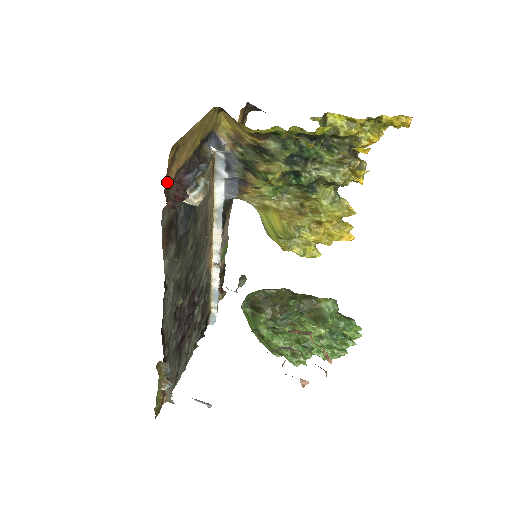
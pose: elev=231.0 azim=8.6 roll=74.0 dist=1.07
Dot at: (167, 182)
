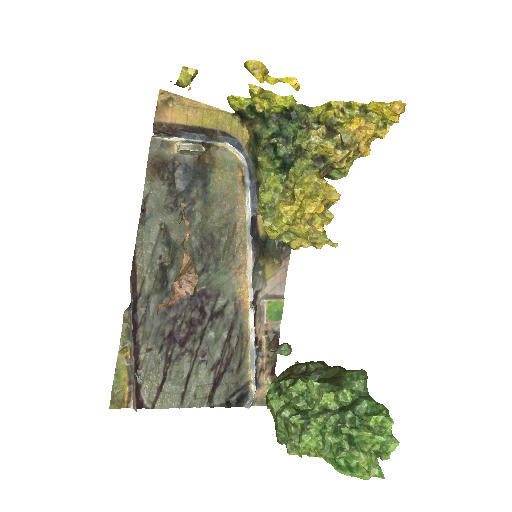
Dot at: (158, 118)
